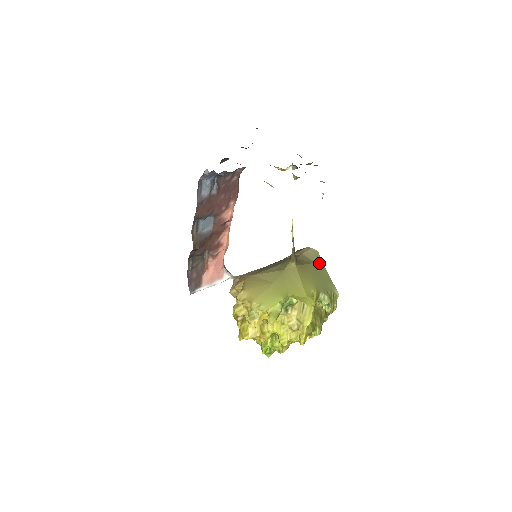
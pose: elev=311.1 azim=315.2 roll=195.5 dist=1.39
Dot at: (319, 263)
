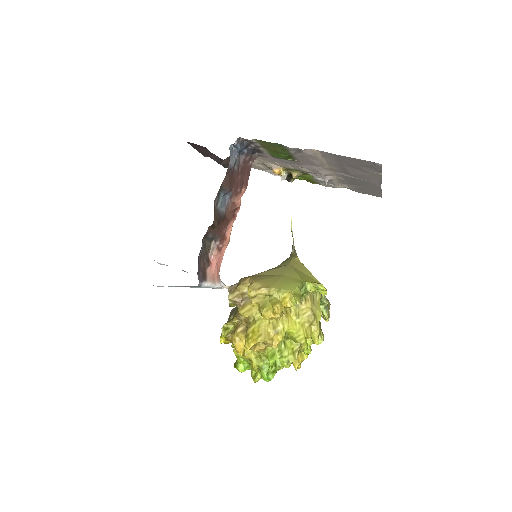
Dot at: occluded
